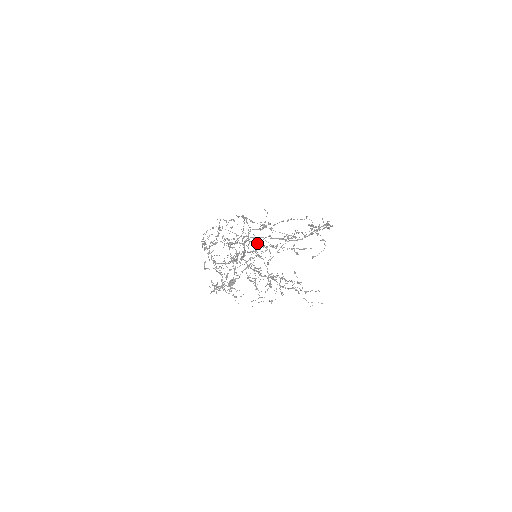
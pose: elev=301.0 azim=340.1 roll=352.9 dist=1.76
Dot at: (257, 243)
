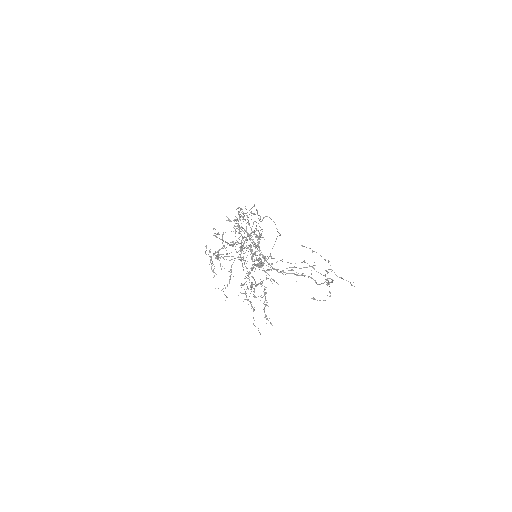
Dot at: (250, 245)
